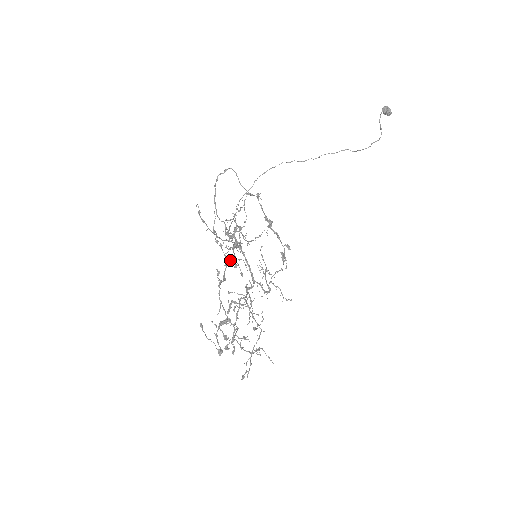
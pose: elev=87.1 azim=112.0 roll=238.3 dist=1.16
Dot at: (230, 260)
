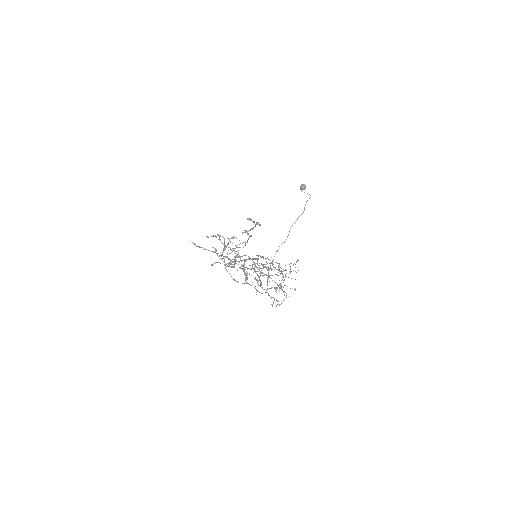
Dot at: (215, 236)
